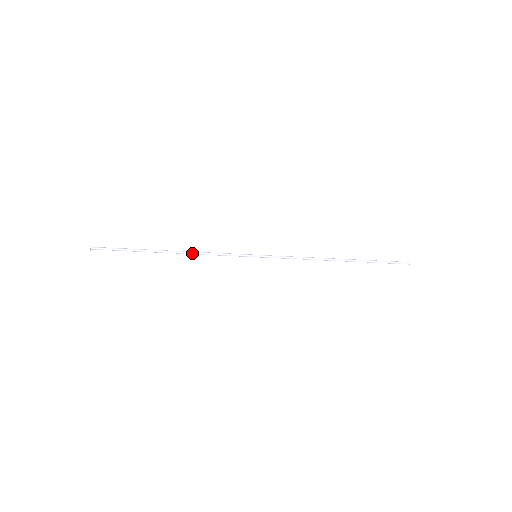
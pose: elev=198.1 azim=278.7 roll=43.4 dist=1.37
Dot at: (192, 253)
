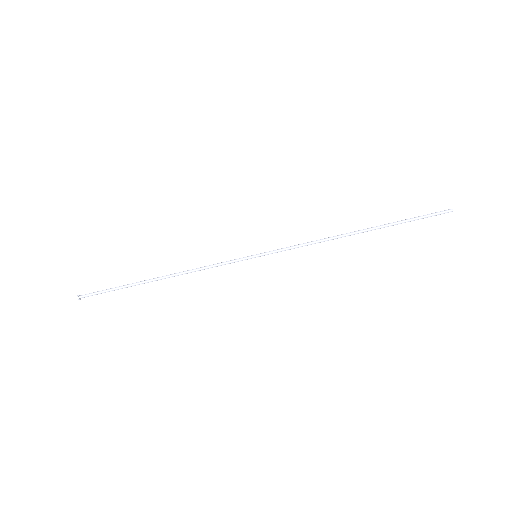
Dot at: (184, 272)
